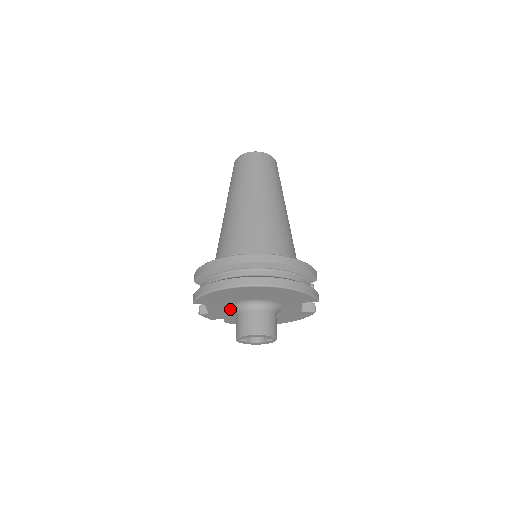
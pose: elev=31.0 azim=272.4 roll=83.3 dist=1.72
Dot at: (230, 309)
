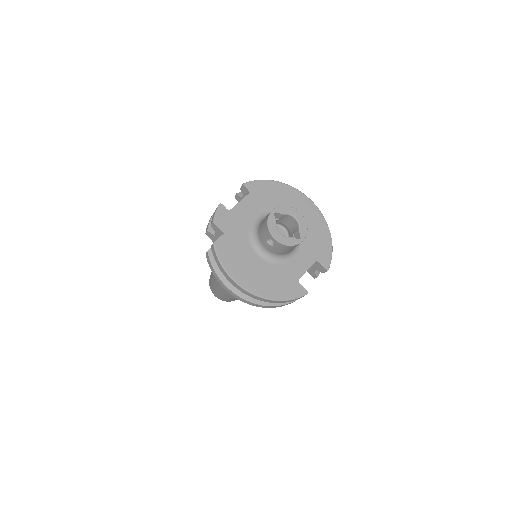
Dot at: (256, 219)
